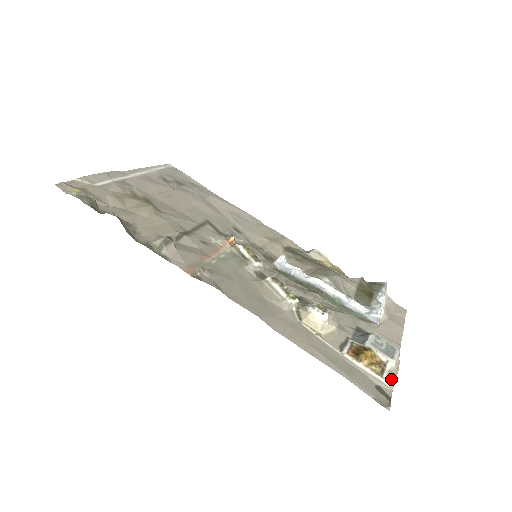
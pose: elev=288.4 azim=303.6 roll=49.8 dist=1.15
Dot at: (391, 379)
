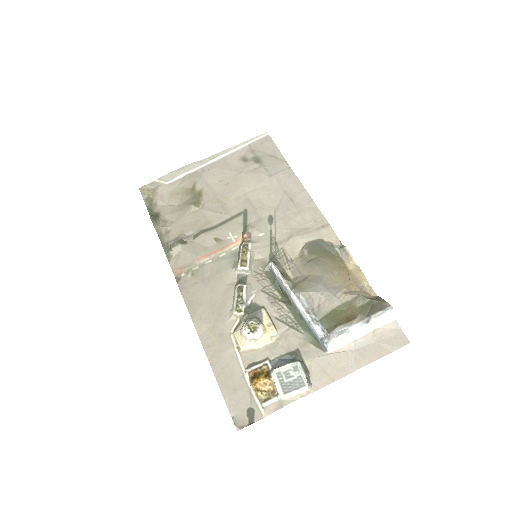
Dot at: (270, 409)
